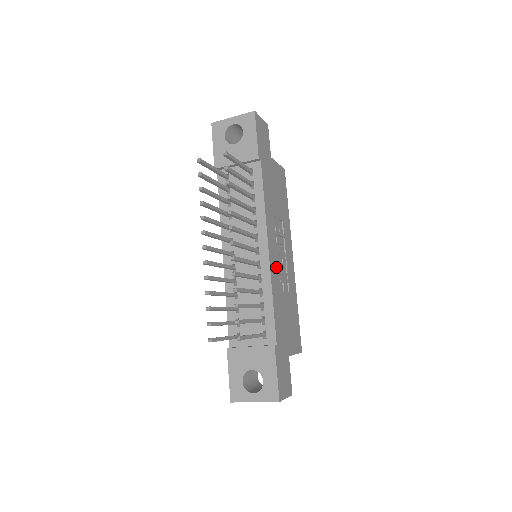
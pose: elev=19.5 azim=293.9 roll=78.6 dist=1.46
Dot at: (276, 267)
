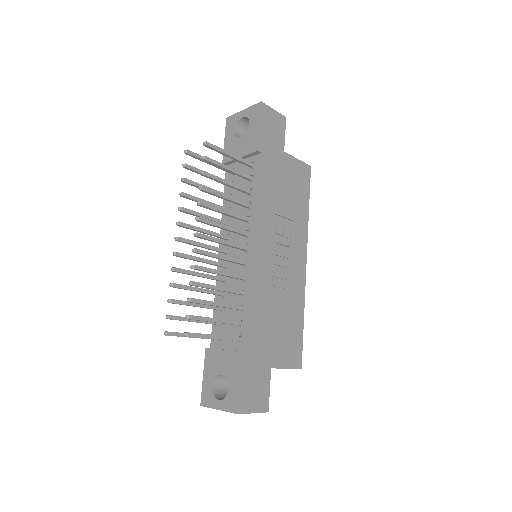
Dot at: (267, 268)
